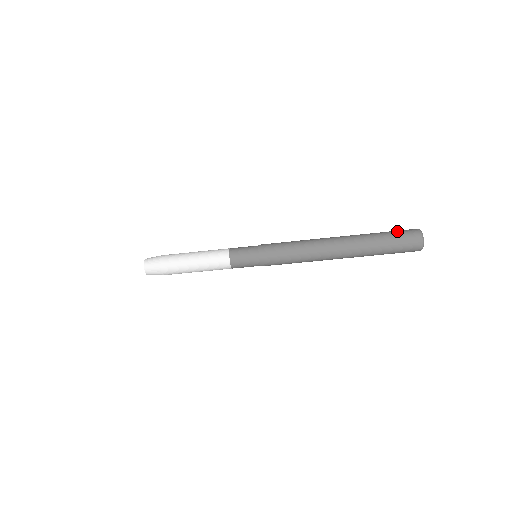
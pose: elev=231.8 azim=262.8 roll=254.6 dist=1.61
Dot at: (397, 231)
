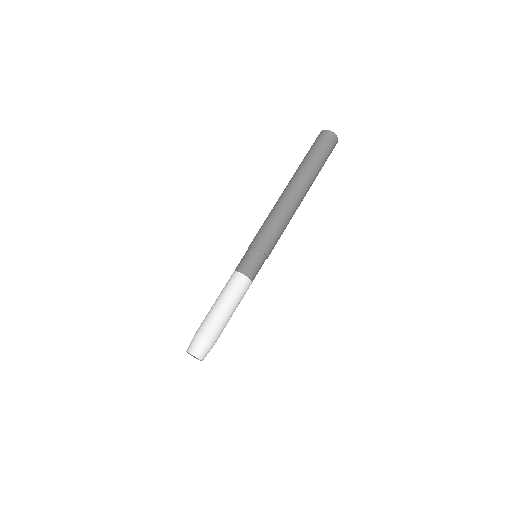
Dot at: occluded
